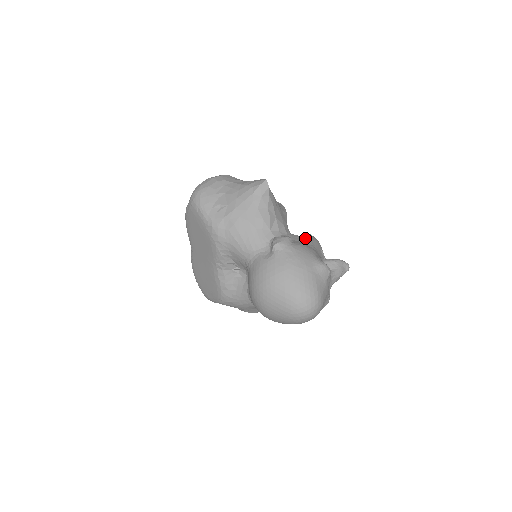
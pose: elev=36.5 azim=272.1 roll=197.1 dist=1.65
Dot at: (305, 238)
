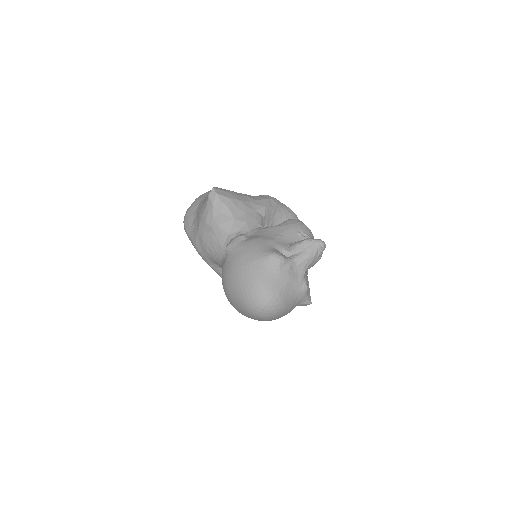
Dot at: (271, 228)
